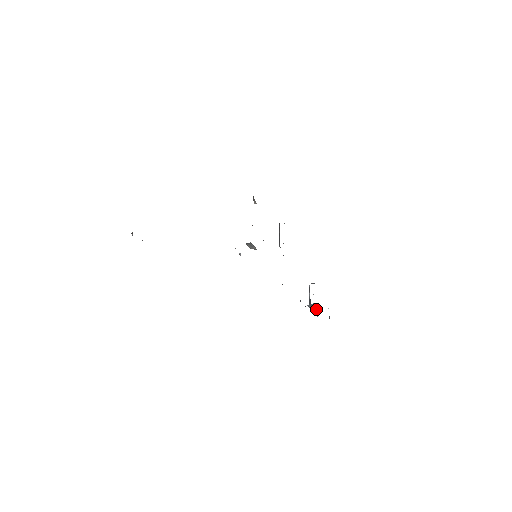
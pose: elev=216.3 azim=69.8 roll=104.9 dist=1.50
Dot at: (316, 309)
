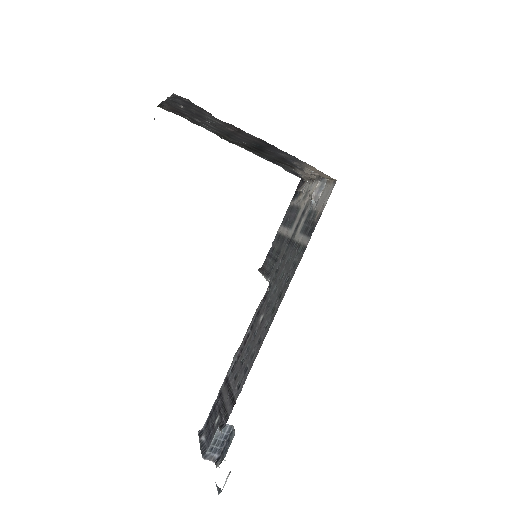
Dot at: (215, 455)
